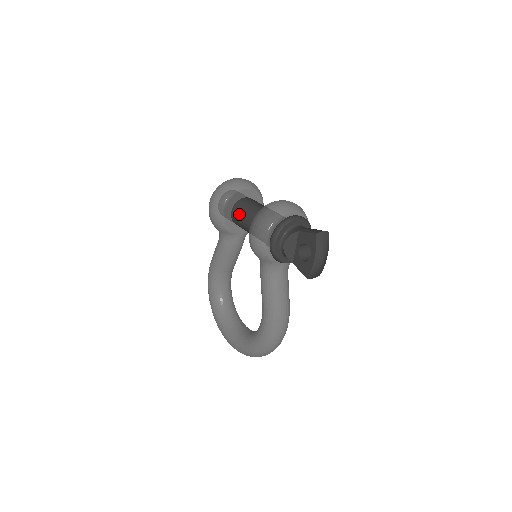
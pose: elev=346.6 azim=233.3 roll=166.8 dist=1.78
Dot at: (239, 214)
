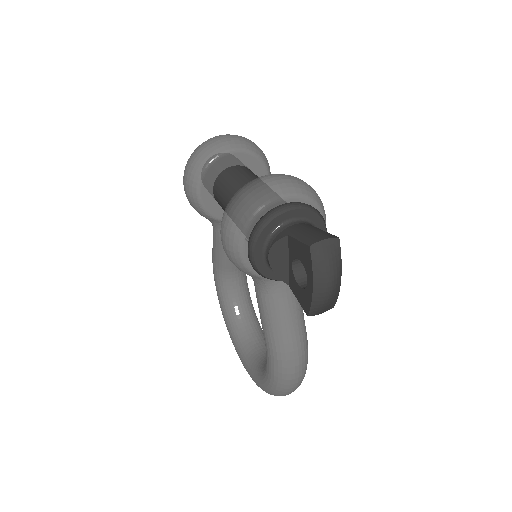
Dot at: (220, 196)
